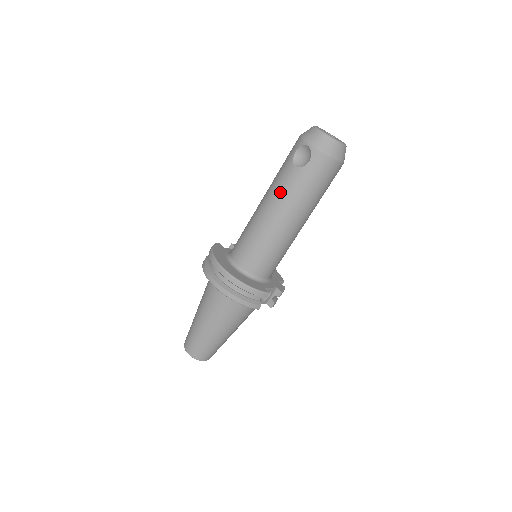
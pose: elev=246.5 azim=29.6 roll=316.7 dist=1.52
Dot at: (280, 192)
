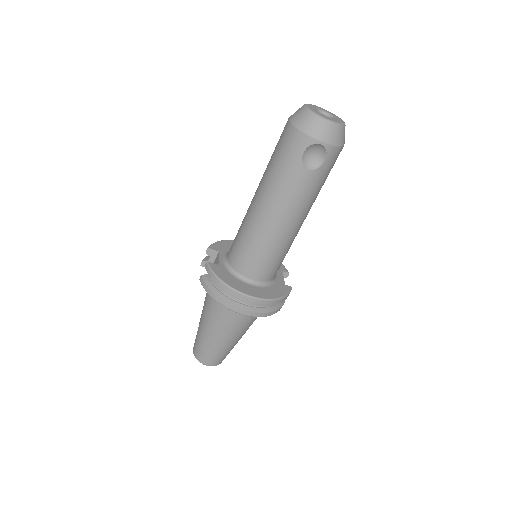
Dot at: (294, 200)
